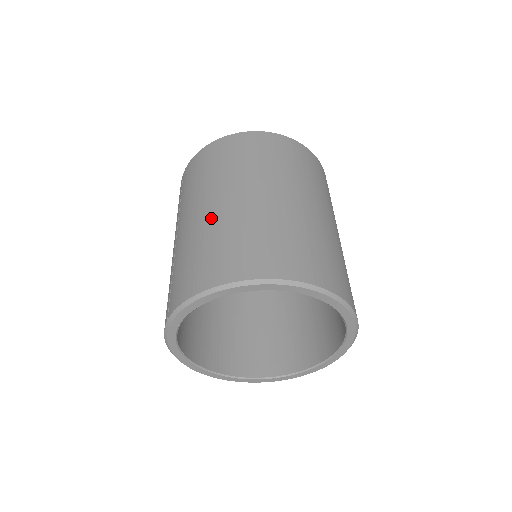
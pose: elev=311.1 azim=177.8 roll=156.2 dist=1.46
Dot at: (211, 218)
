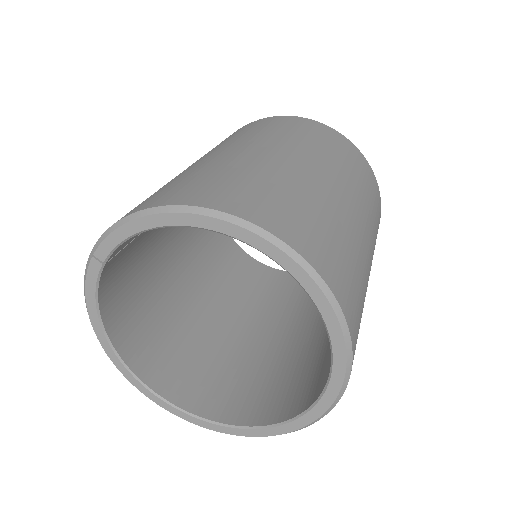
Dot at: (209, 160)
